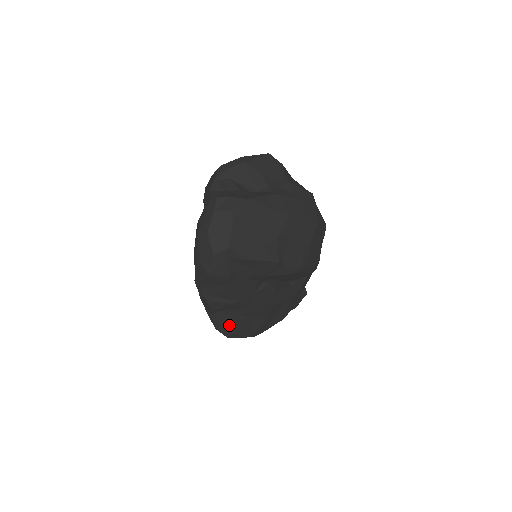
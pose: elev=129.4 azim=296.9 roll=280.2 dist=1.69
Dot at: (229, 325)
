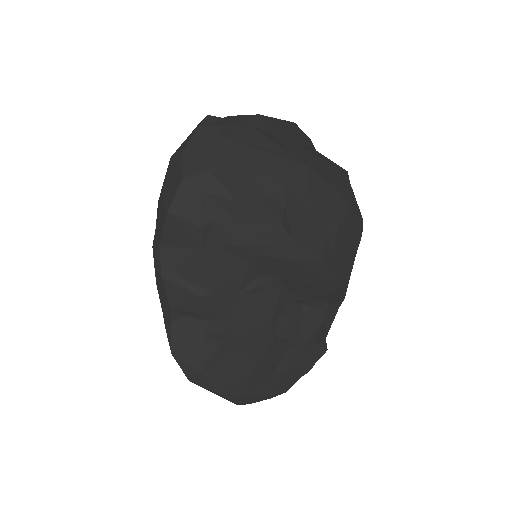
Dot at: (194, 351)
